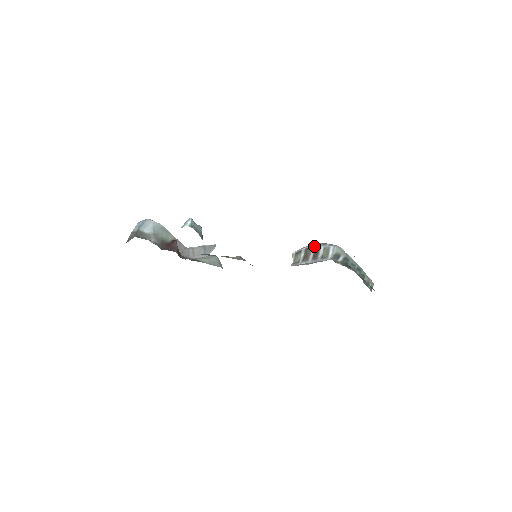
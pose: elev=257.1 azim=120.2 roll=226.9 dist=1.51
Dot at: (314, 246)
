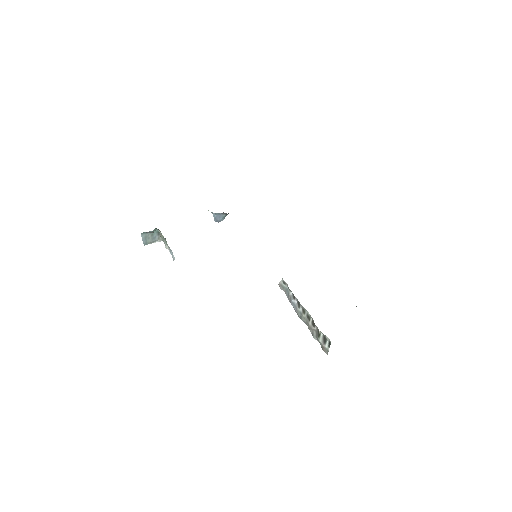
Dot at: occluded
